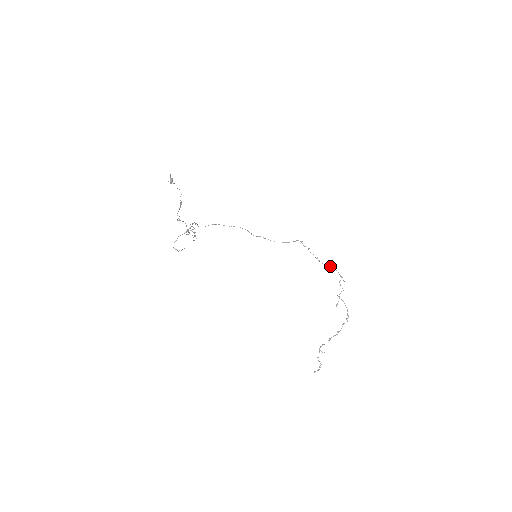
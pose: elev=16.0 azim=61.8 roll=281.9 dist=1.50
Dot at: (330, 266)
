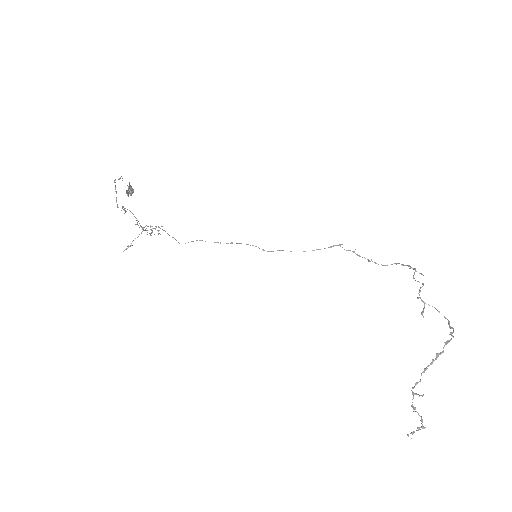
Dot at: occluded
